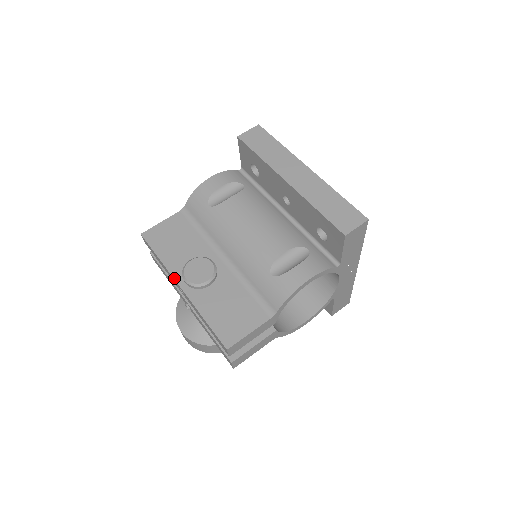
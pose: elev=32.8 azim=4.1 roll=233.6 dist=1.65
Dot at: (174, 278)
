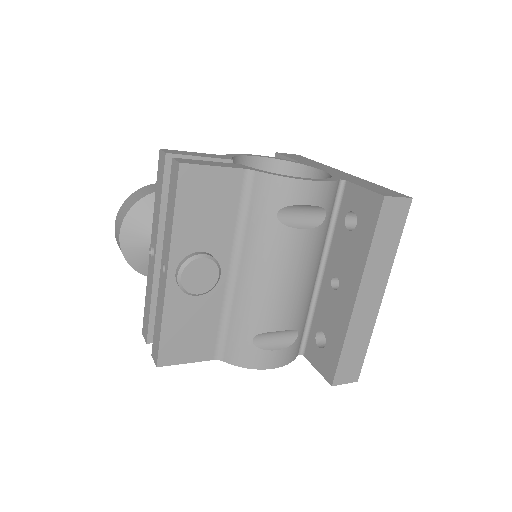
Dot at: (170, 259)
